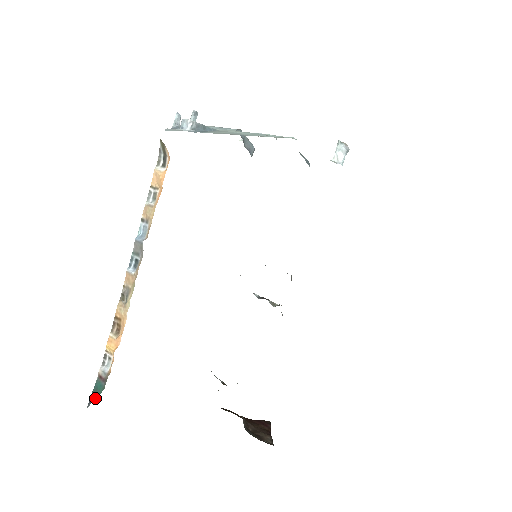
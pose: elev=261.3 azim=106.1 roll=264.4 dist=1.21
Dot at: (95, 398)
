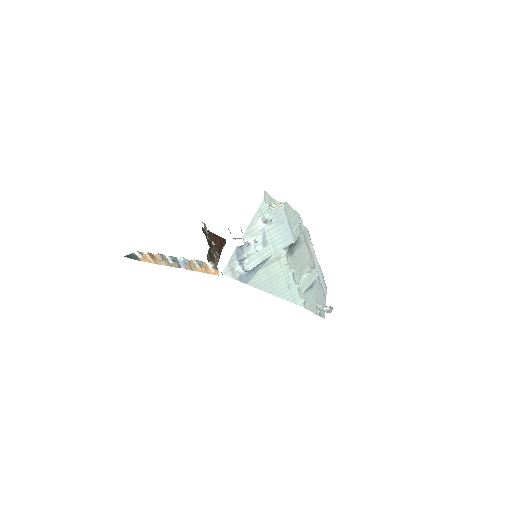
Dot at: (130, 258)
